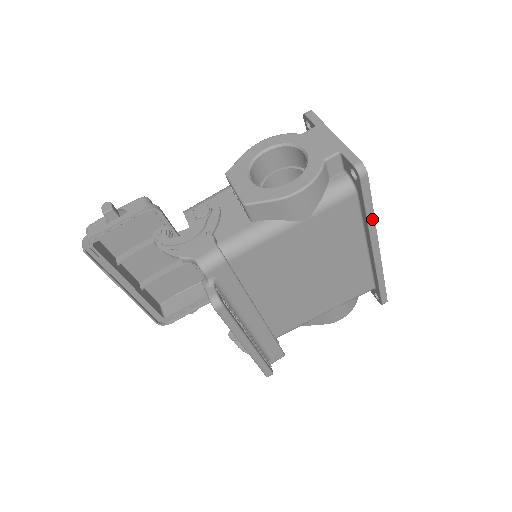
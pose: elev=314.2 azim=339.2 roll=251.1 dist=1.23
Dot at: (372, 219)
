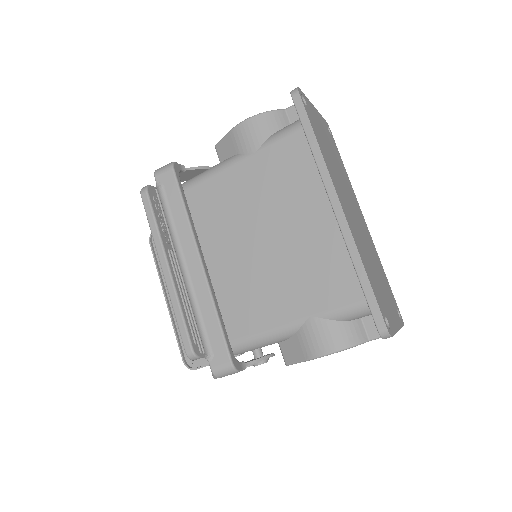
Dot at: (318, 152)
